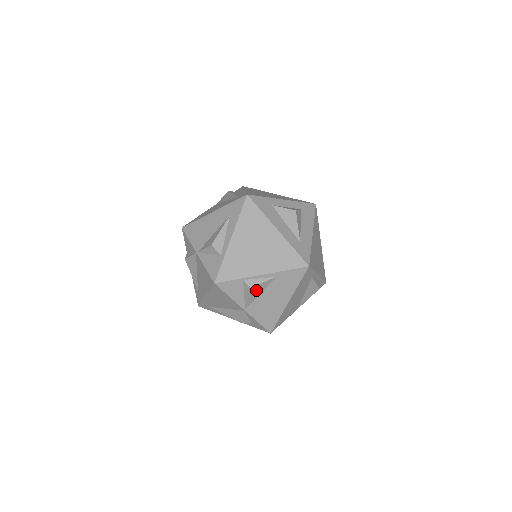
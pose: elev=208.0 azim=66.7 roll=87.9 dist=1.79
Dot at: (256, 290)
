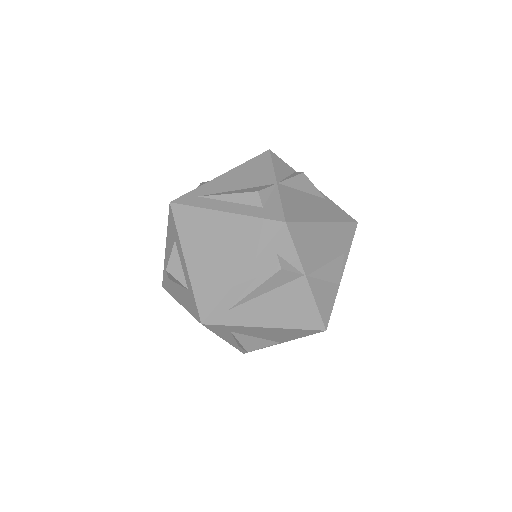
Dot at: (303, 183)
